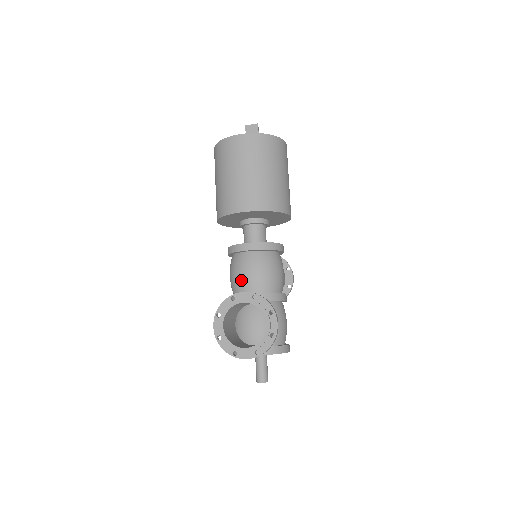
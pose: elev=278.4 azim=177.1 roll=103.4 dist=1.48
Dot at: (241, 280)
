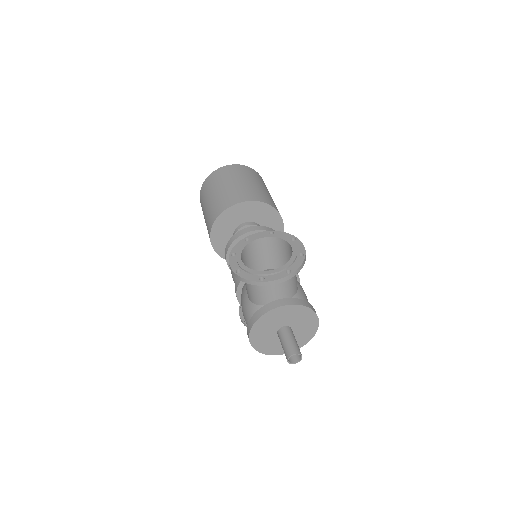
Dot at: occluded
